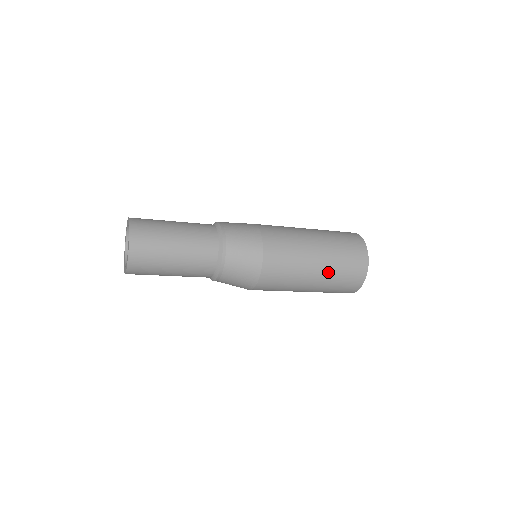
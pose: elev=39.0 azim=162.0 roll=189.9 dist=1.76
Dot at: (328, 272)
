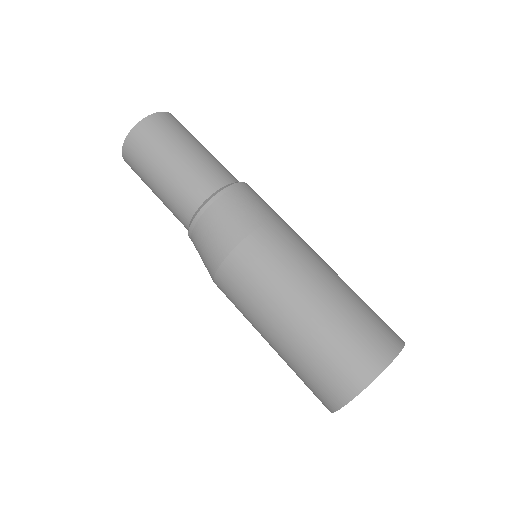
Dot at: (285, 356)
